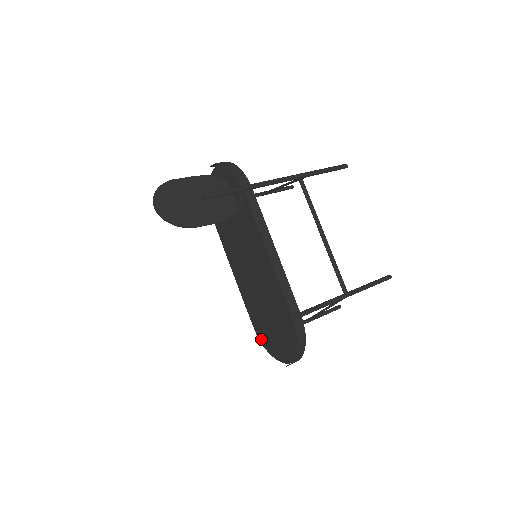
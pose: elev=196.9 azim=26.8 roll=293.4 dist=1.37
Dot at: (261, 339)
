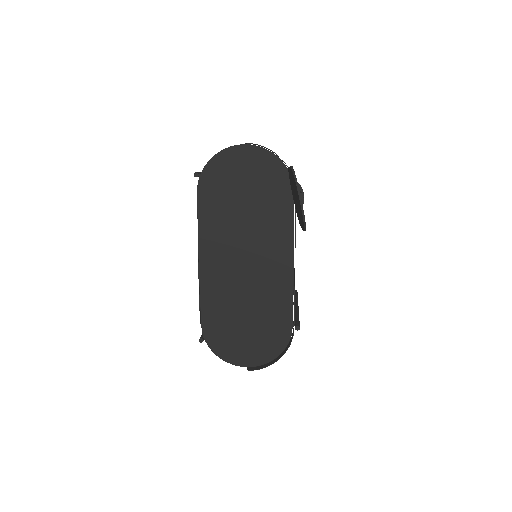
Dot at: (209, 338)
